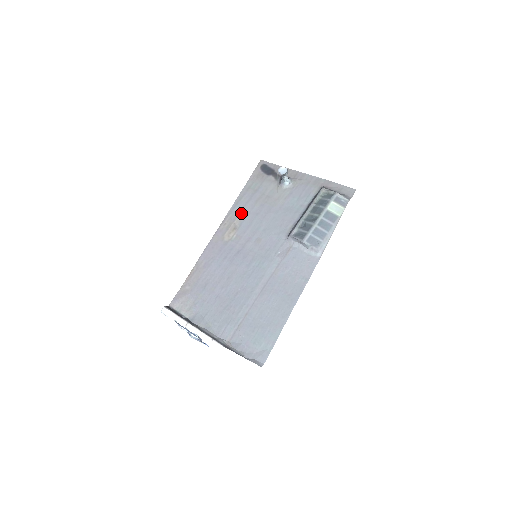
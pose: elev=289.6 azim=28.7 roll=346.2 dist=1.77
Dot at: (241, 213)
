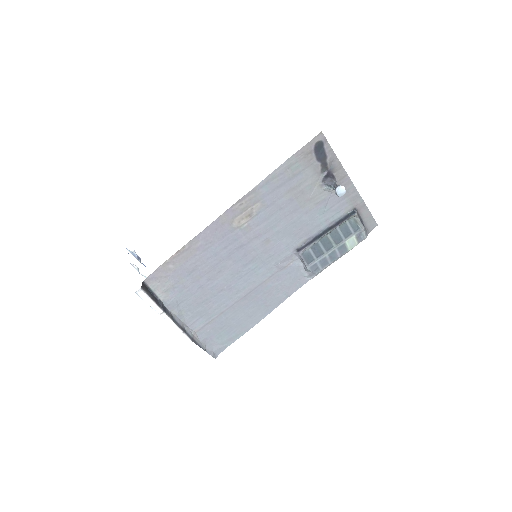
Dot at: (265, 199)
